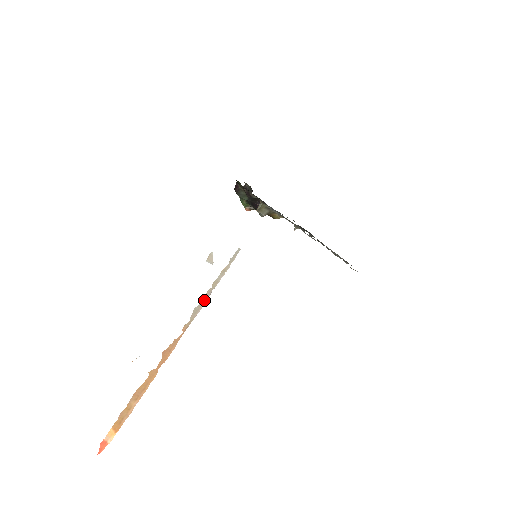
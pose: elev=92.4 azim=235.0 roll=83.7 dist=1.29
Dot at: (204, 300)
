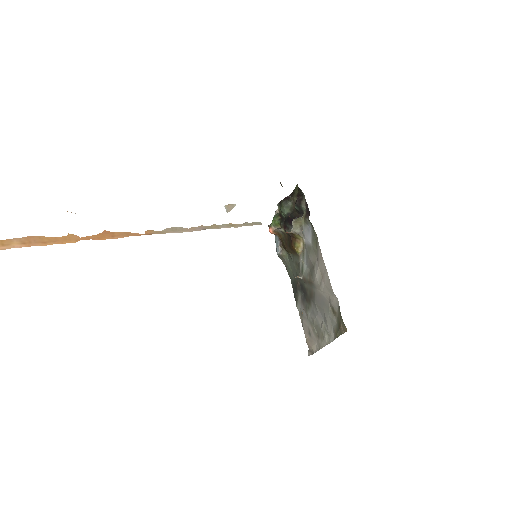
Dot at: (192, 229)
